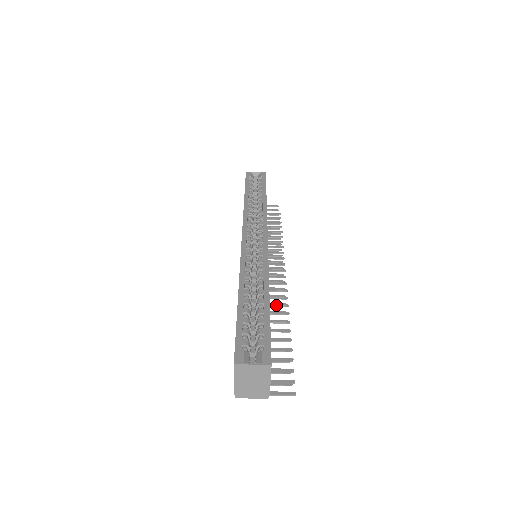
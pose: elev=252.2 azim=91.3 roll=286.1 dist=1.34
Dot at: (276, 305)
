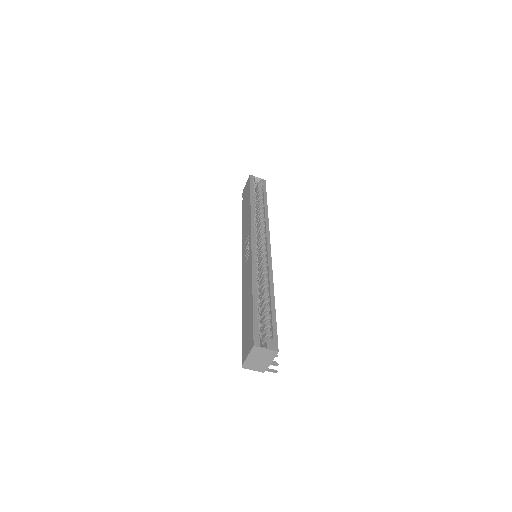
Dot at: occluded
